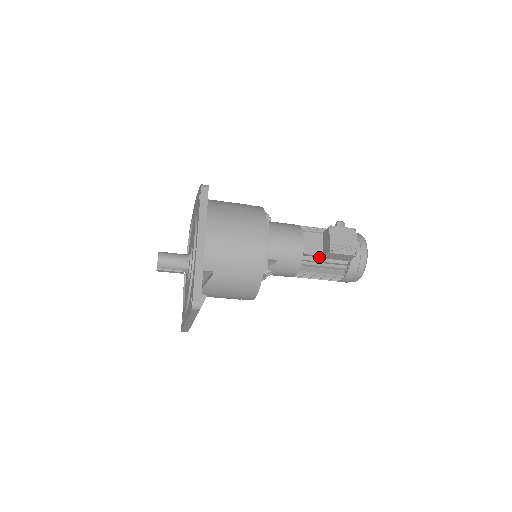
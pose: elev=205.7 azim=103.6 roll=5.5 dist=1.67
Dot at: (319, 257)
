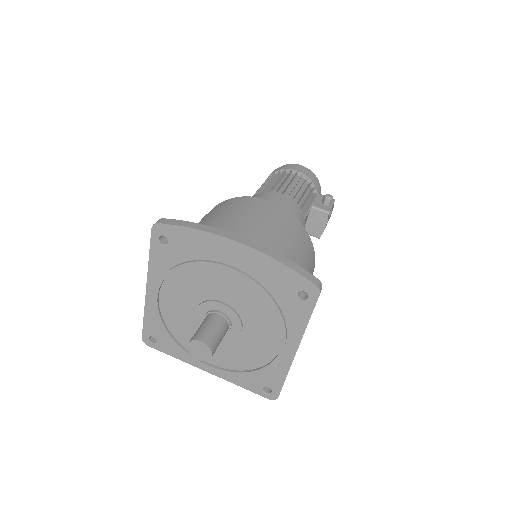
Dot at: occluded
